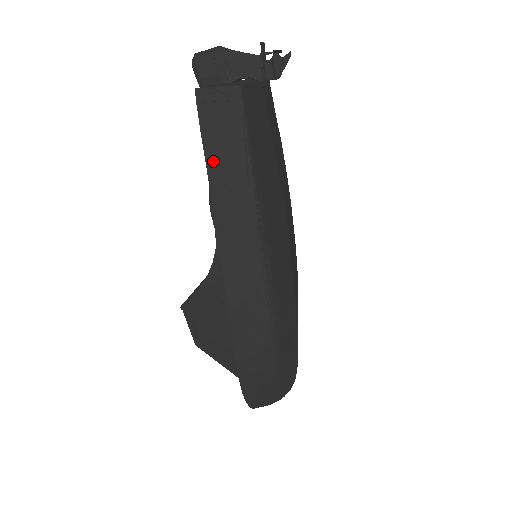
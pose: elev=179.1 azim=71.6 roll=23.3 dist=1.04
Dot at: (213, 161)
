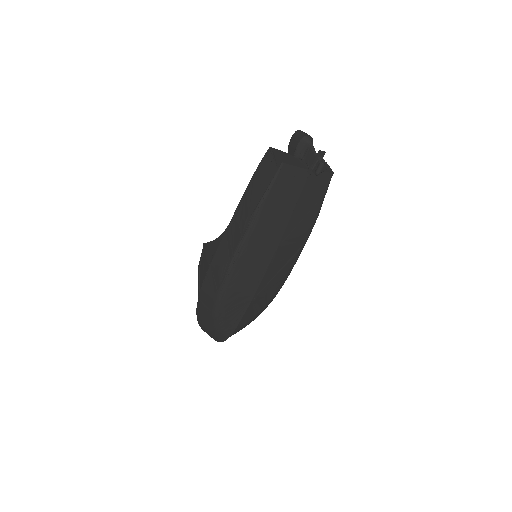
Dot at: (251, 187)
